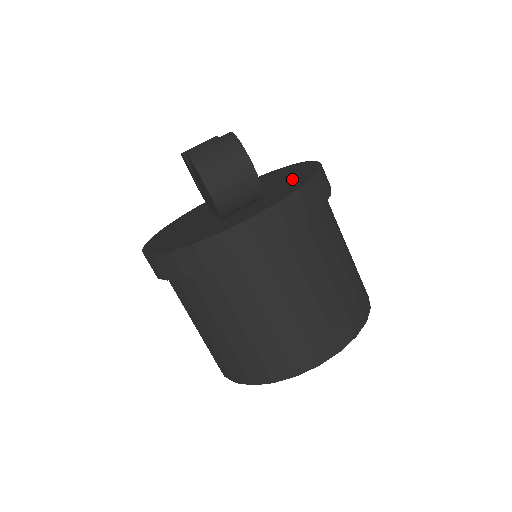
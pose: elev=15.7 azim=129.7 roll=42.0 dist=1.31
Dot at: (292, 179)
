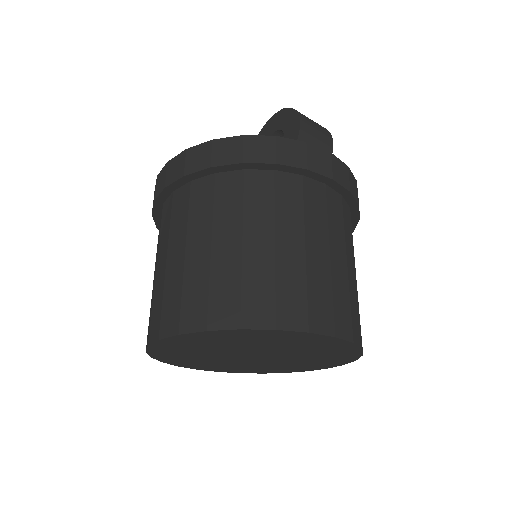
Dot at: occluded
